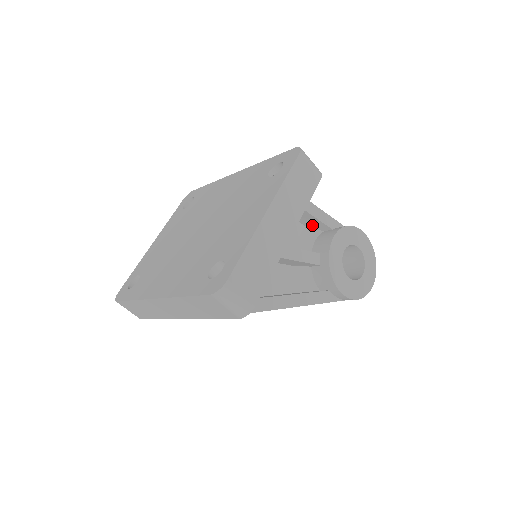
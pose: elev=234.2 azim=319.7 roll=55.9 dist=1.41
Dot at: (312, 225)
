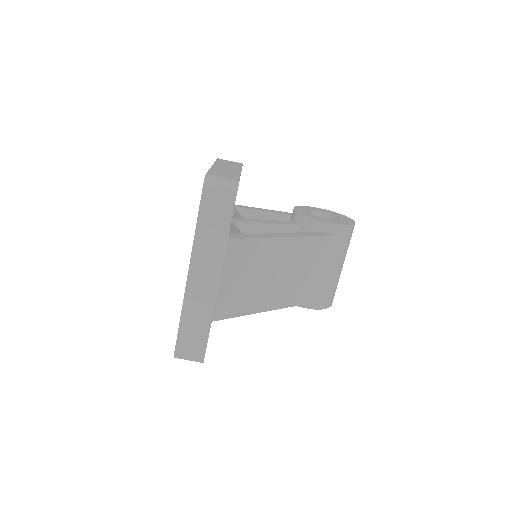
Dot at: occluded
